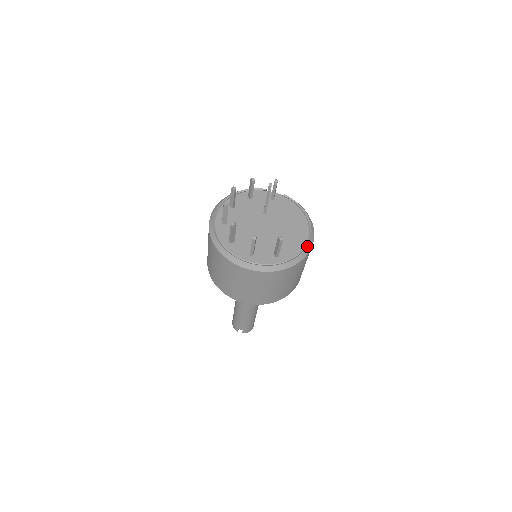
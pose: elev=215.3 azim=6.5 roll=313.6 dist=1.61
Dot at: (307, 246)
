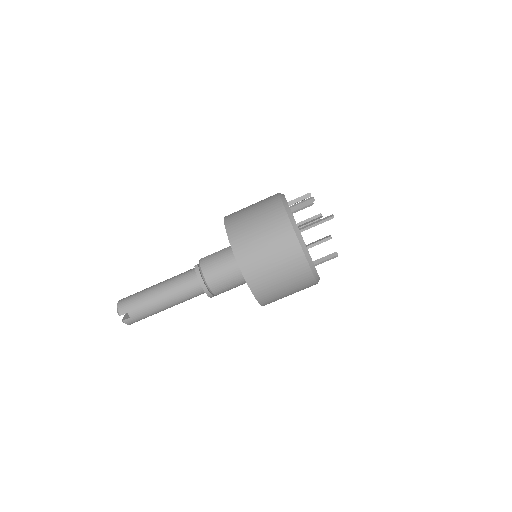
Dot at: occluded
